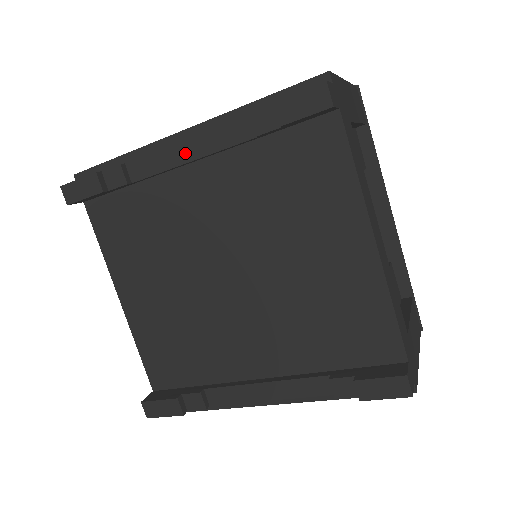
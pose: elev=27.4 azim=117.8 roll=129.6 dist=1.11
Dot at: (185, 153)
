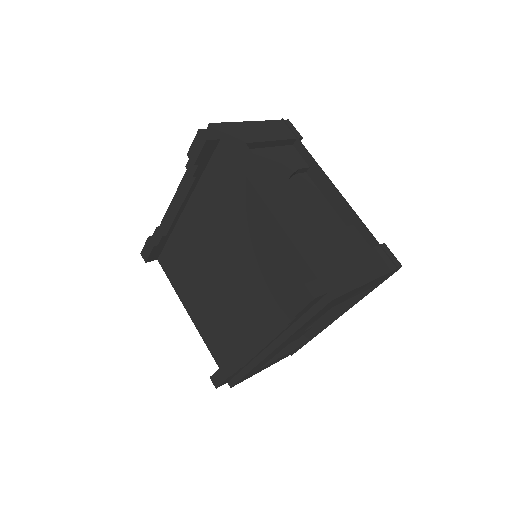
Dot at: (177, 205)
